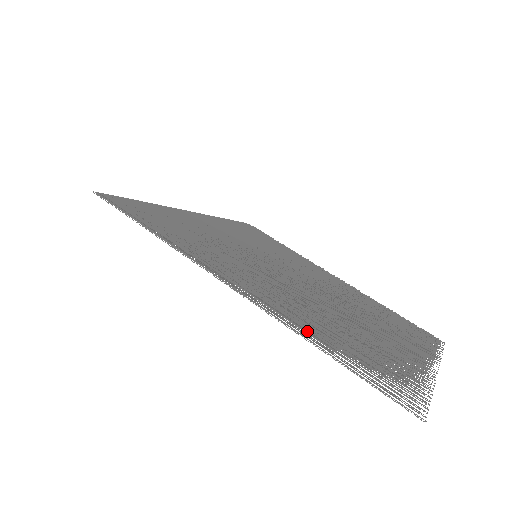
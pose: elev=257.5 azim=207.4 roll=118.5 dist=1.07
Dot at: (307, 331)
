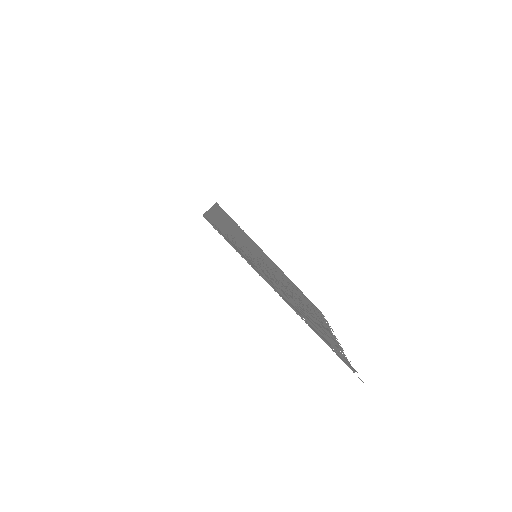
Dot at: (317, 332)
